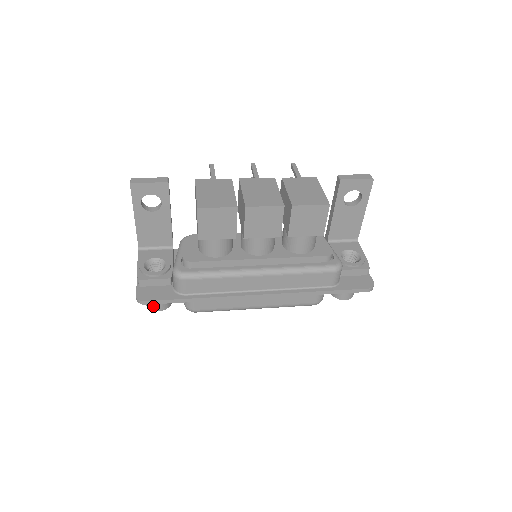
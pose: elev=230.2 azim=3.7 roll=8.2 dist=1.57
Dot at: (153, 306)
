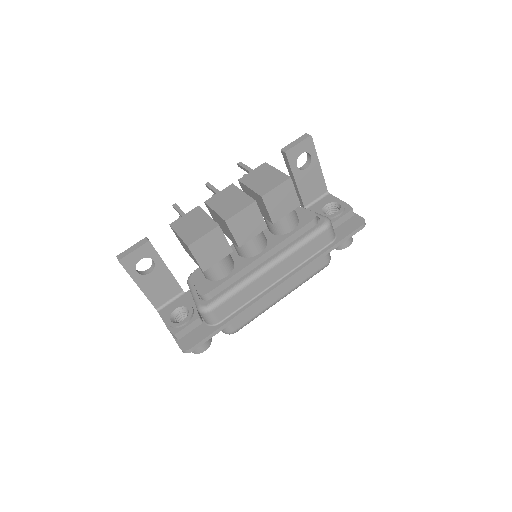
Dot at: (198, 349)
